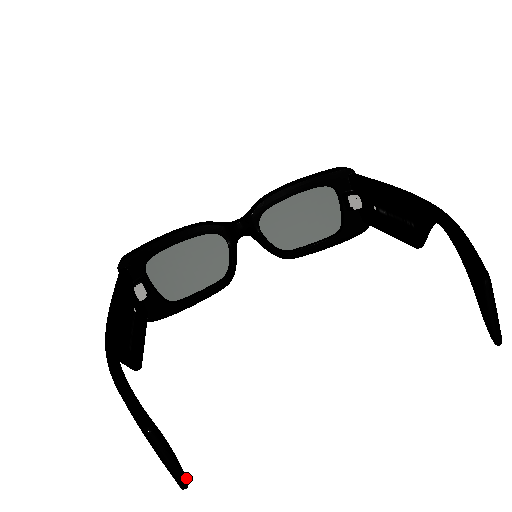
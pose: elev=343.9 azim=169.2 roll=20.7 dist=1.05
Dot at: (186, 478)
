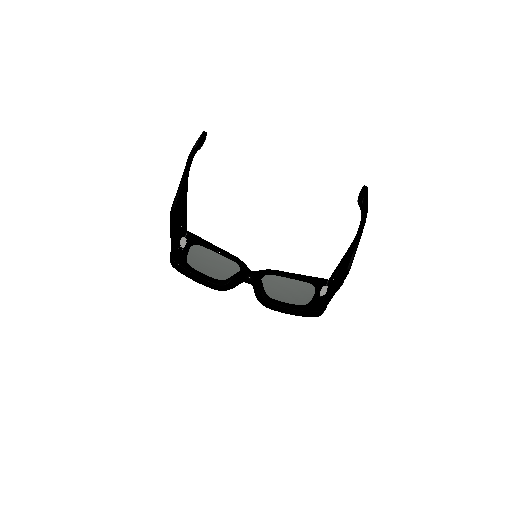
Dot at: occluded
